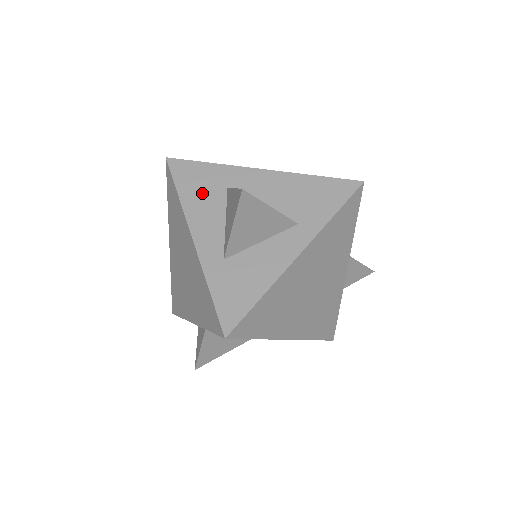
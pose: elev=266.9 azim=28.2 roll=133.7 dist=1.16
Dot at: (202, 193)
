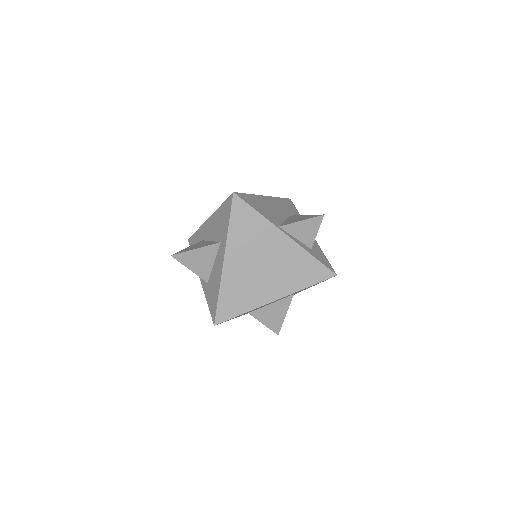
Dot at: occluded
